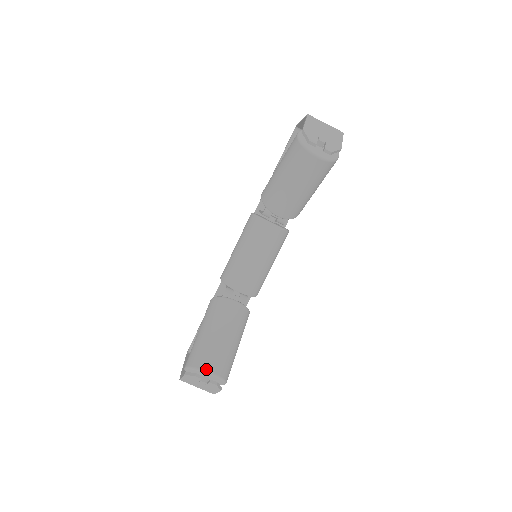
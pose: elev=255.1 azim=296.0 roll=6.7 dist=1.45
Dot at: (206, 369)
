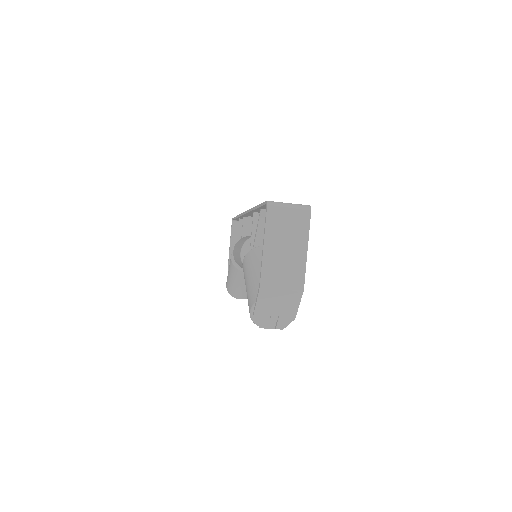
Dot at: occluded
